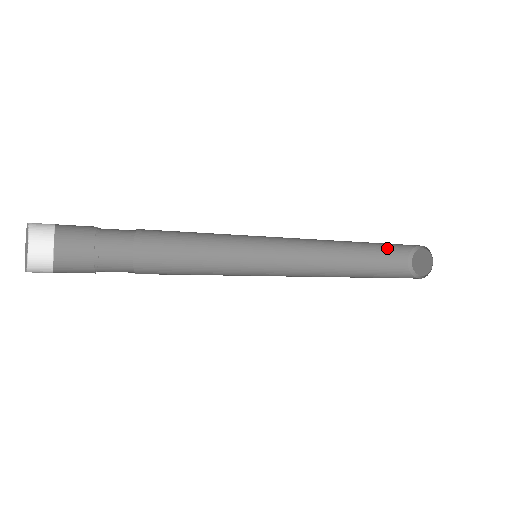
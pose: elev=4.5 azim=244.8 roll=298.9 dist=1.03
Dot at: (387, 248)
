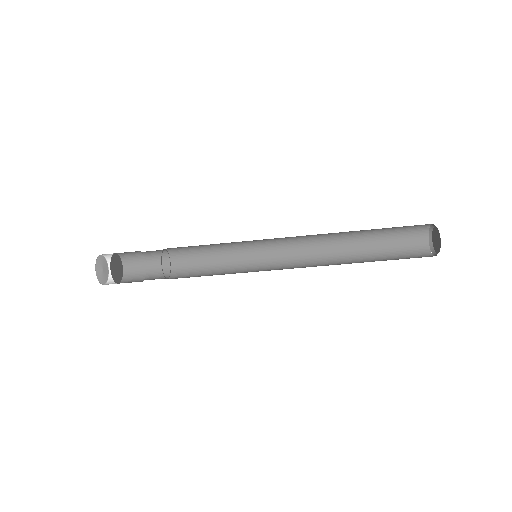
Dot at: (397, 247)
